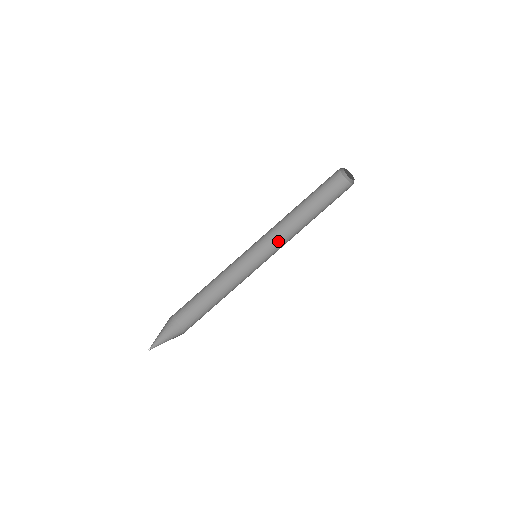
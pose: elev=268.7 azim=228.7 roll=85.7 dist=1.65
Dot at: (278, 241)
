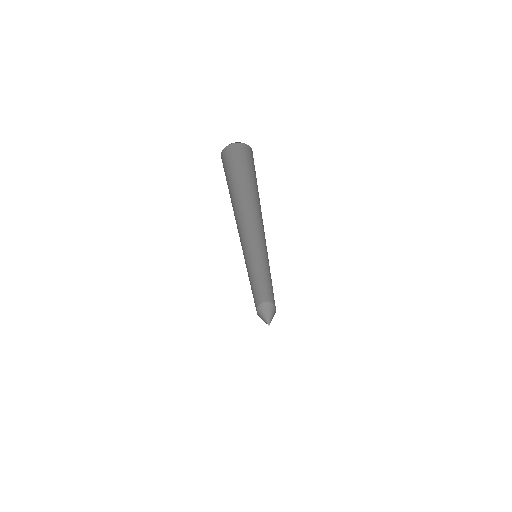
Dot at: (248, 229)
